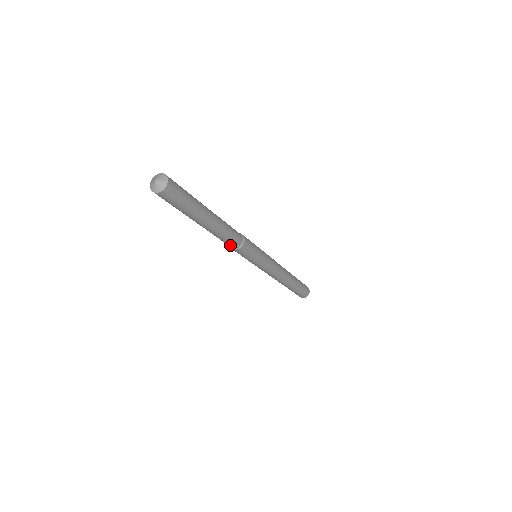
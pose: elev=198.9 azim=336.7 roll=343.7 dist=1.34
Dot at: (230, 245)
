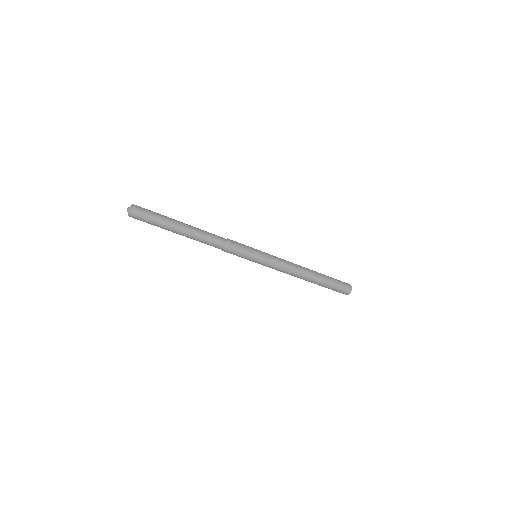
Dot at: (219, 245)
